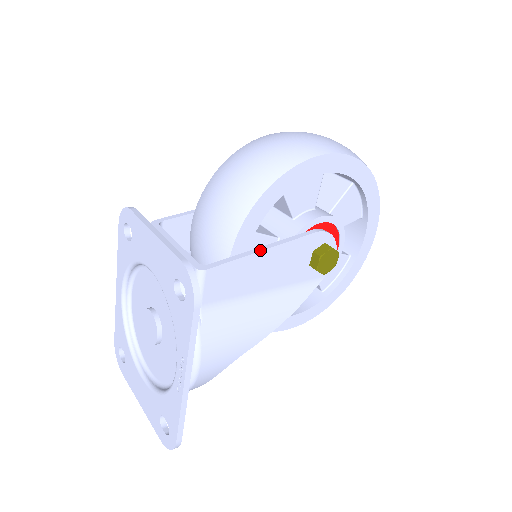
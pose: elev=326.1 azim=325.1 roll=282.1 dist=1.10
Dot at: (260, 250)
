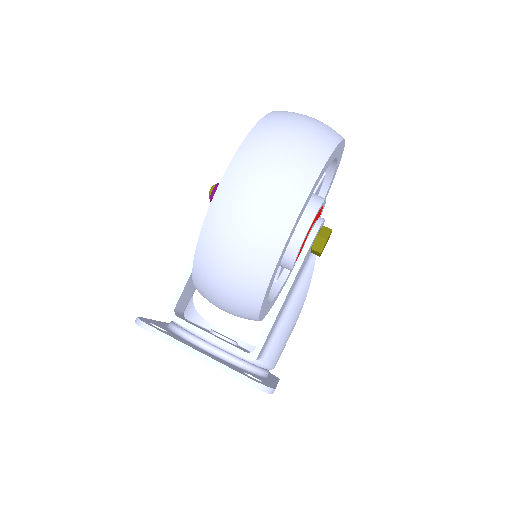
Dot at: (281, 305)
